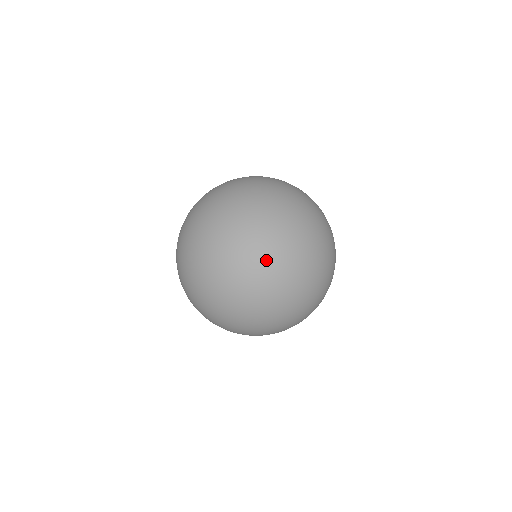
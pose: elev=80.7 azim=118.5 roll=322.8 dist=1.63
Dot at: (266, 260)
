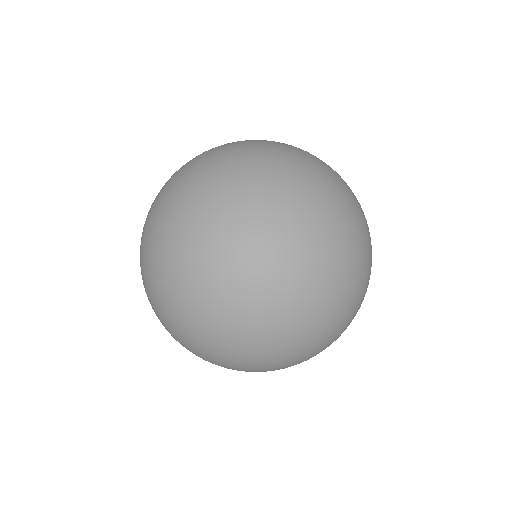
Dot at: (261, 358)
